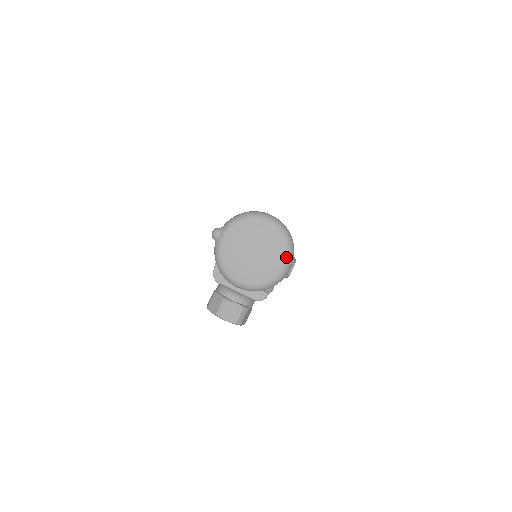
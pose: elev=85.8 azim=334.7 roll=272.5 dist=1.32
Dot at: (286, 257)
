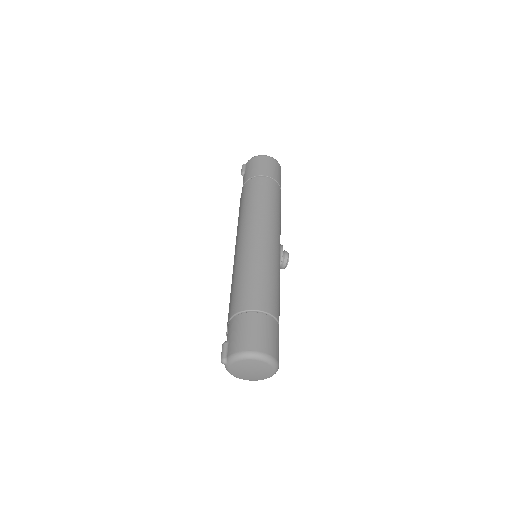
Dot at: (273, 371)
